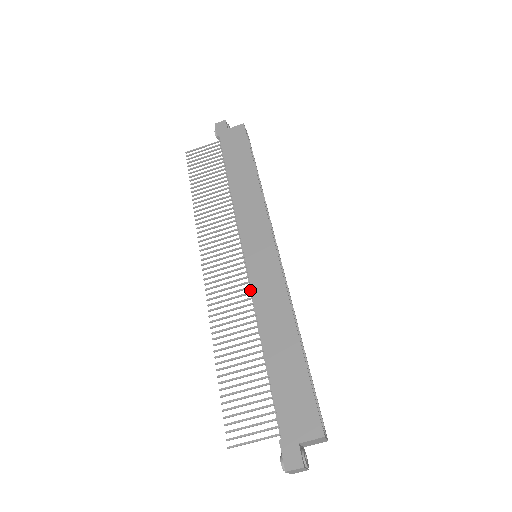
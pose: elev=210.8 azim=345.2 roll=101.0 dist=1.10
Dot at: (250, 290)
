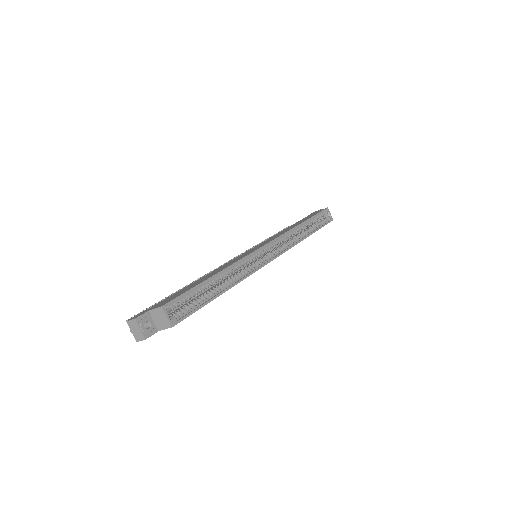
Dot at: occluded
